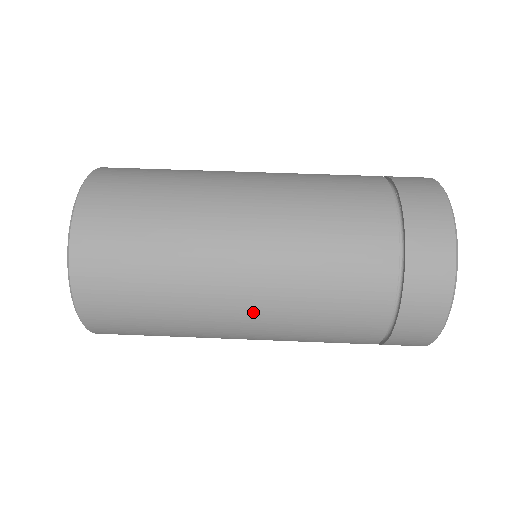
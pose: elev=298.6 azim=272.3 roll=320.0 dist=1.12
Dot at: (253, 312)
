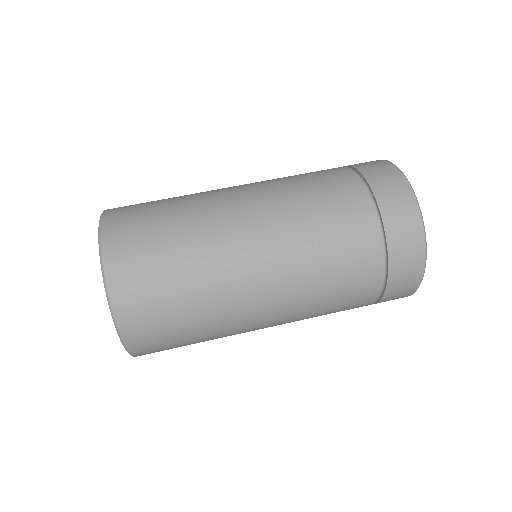
Dot at: (273, 299)
